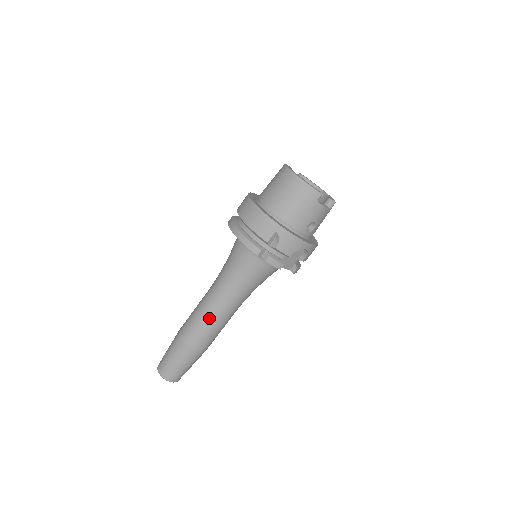
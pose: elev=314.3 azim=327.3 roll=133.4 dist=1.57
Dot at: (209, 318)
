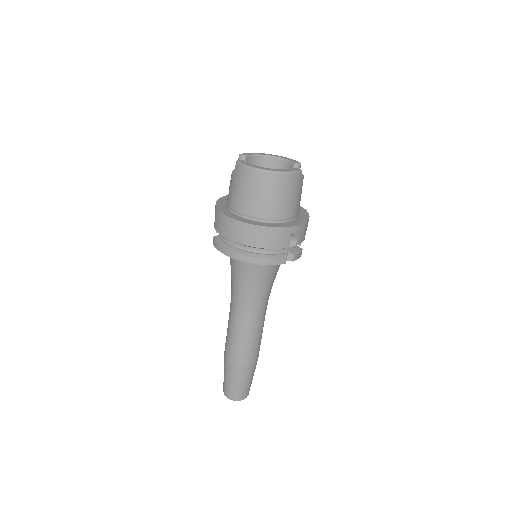
Dot at: (256, 333)
